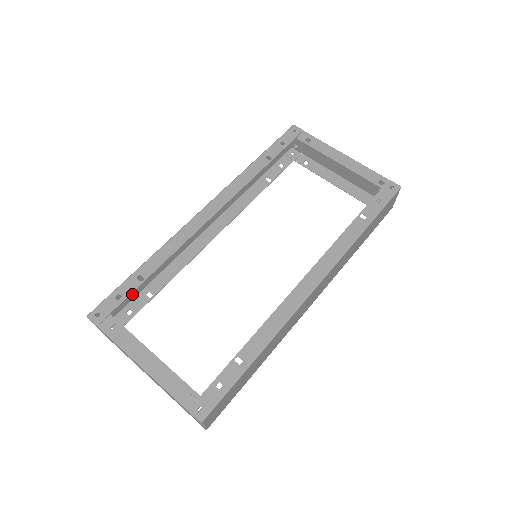
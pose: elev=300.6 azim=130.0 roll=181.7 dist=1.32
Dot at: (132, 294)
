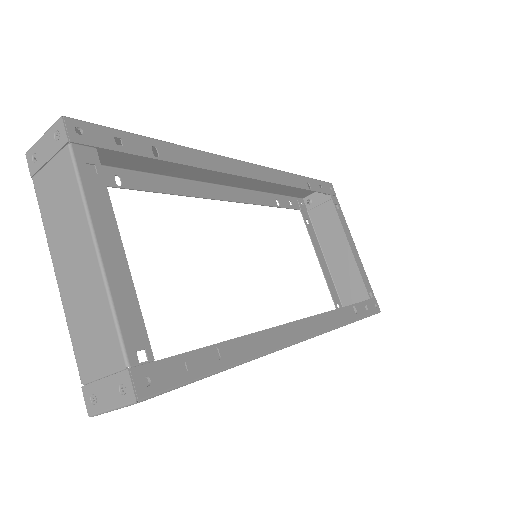
Dot at: (106, 158)
